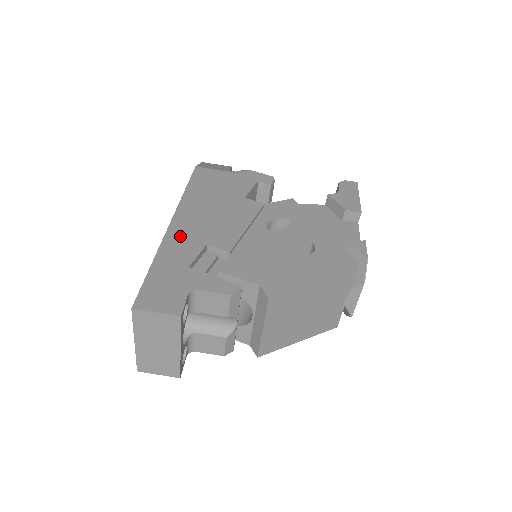
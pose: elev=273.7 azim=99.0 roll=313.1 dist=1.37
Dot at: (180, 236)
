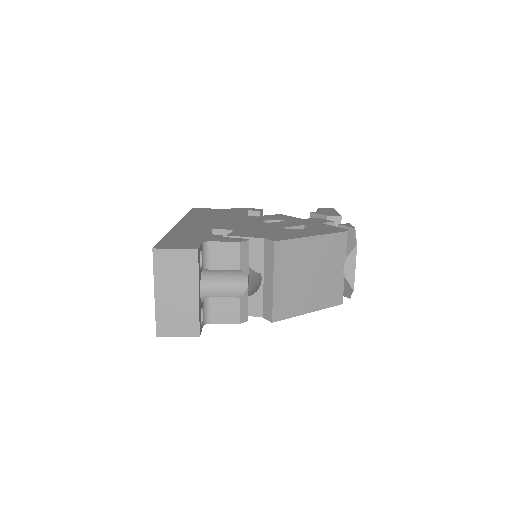
Dot at: (187, 227)
